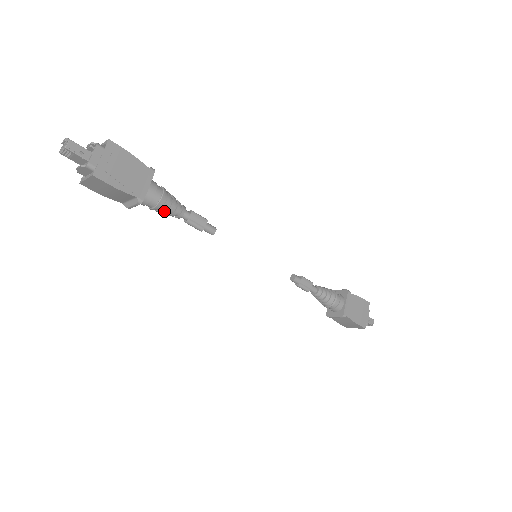
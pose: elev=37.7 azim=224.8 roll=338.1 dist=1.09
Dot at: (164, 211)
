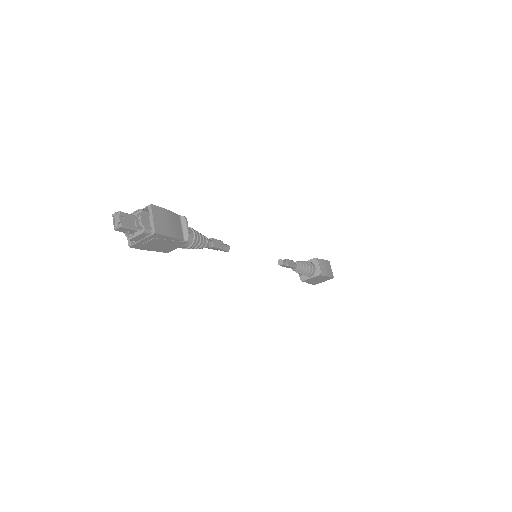
Dot at: occluded
